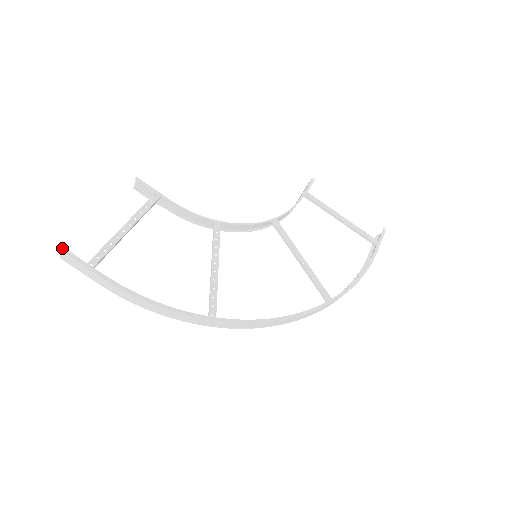
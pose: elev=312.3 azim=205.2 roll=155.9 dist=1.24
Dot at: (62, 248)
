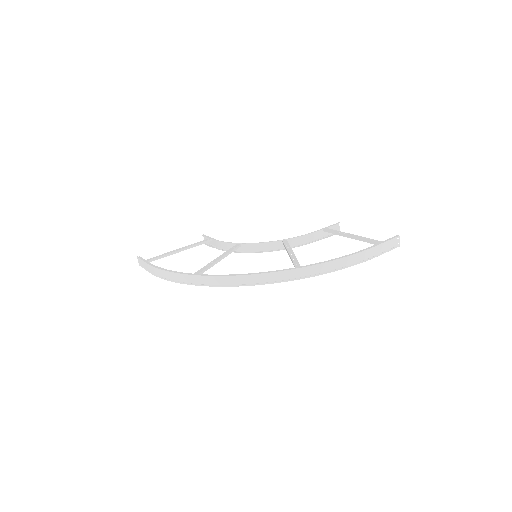
Dot at: occluded
